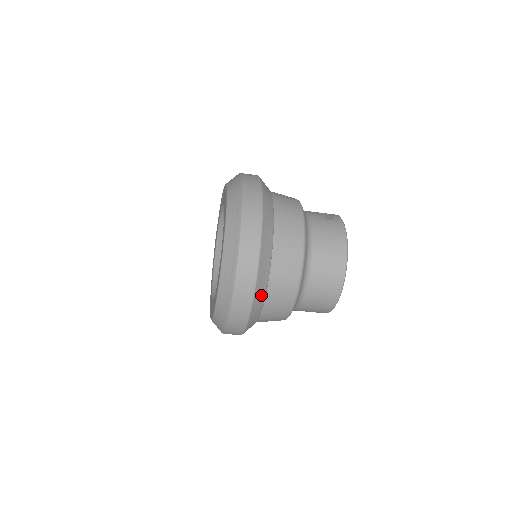
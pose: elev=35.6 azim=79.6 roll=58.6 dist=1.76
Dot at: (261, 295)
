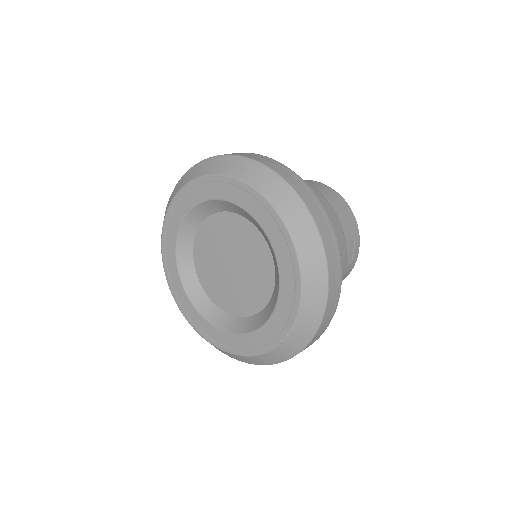
Dot at: occluded
